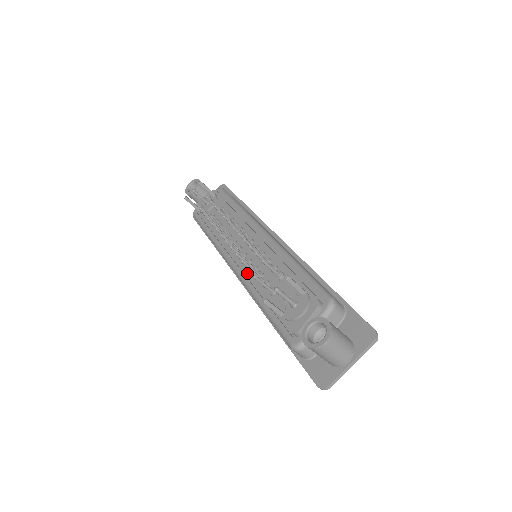
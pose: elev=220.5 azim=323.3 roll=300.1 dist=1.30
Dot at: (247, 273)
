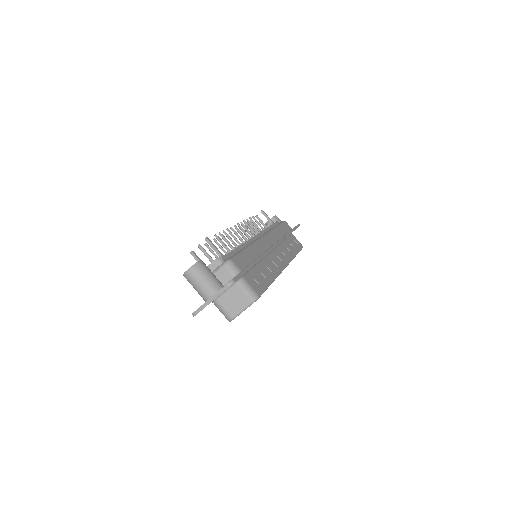
Dot at: occluded
